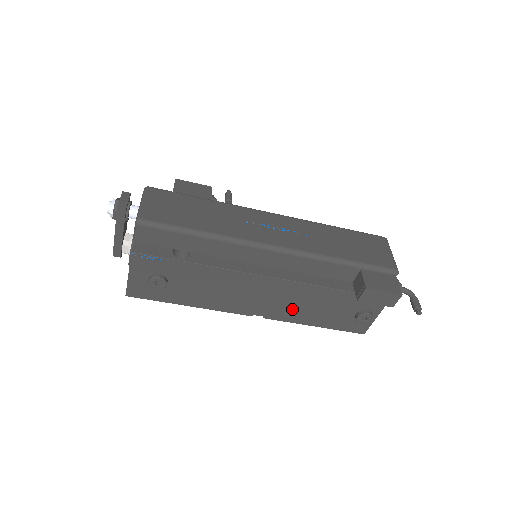
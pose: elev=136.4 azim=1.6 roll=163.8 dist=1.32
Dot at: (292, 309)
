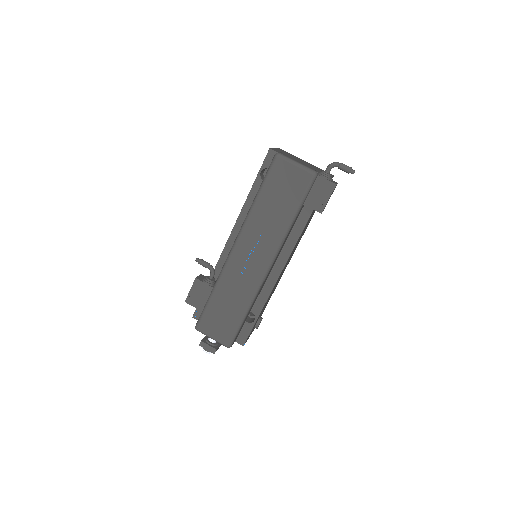
Dot at: occluded
